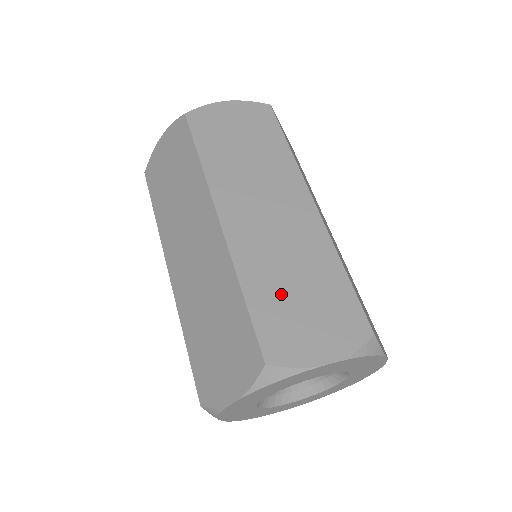
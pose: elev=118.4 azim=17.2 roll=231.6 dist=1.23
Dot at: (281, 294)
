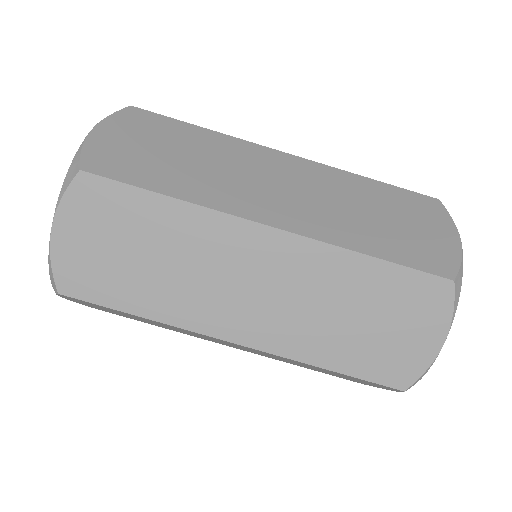
Dot at: (383, 231)
